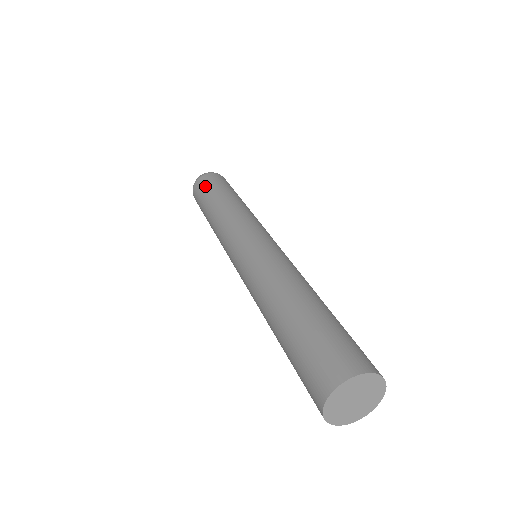
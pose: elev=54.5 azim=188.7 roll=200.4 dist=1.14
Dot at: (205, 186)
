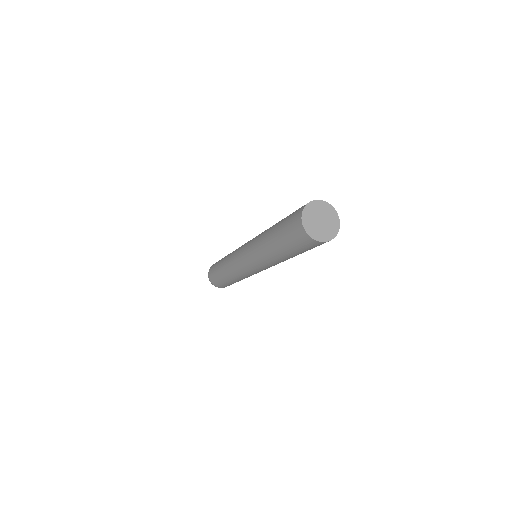
Dot at: (213, 274)
